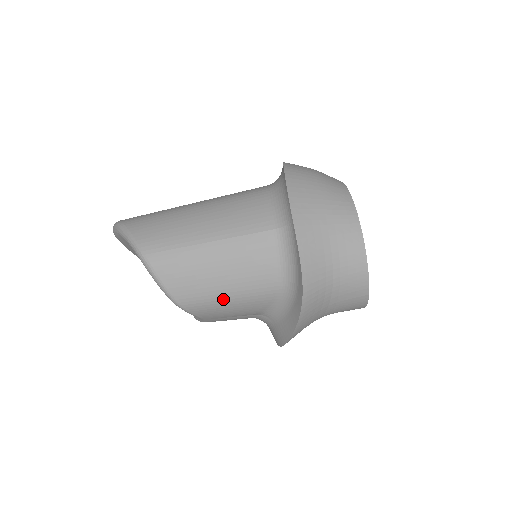
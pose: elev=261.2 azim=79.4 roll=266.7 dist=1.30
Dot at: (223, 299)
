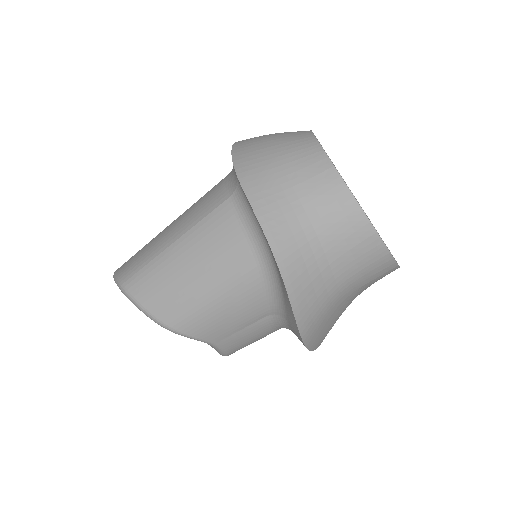
Dot at: (208, 302)
